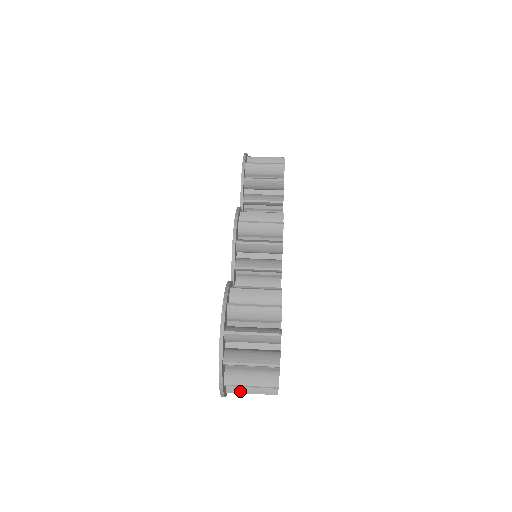
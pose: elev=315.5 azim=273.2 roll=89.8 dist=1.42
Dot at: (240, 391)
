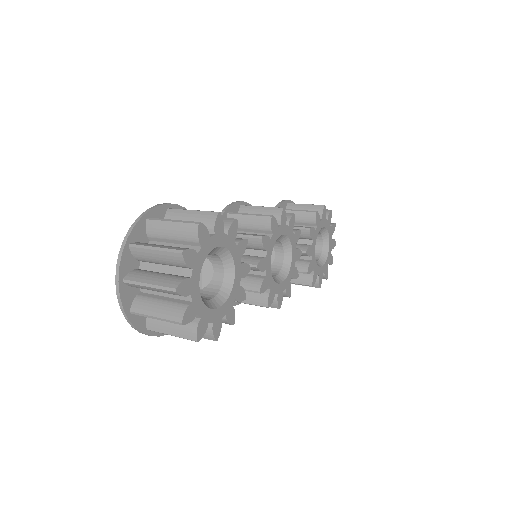
Dot at: (144, 311)
